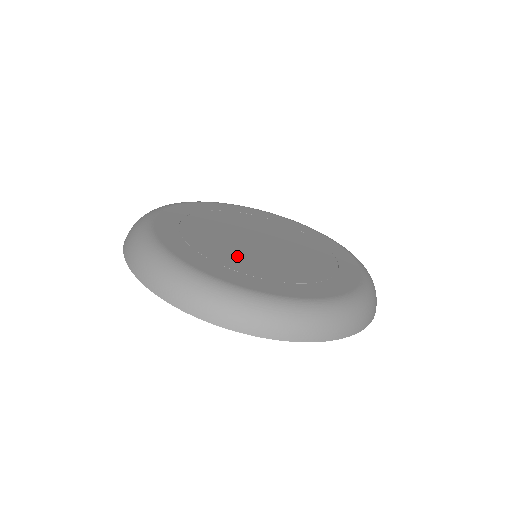
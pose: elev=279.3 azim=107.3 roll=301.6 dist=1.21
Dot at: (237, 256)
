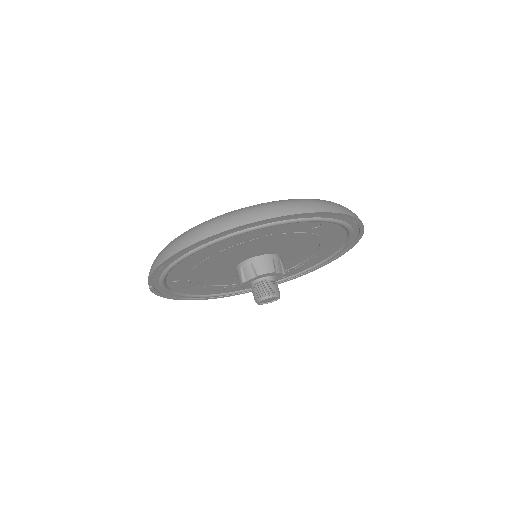
Dot at: occluded
